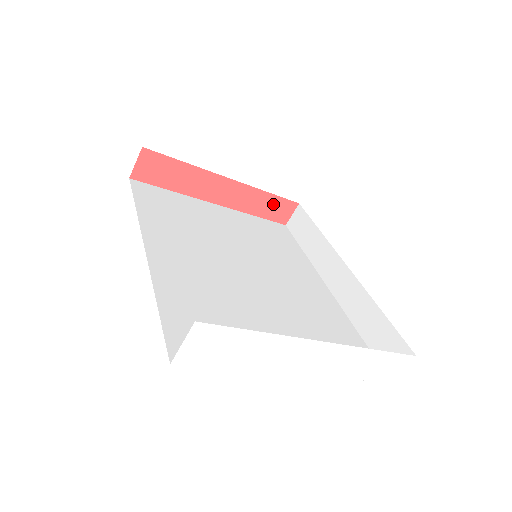
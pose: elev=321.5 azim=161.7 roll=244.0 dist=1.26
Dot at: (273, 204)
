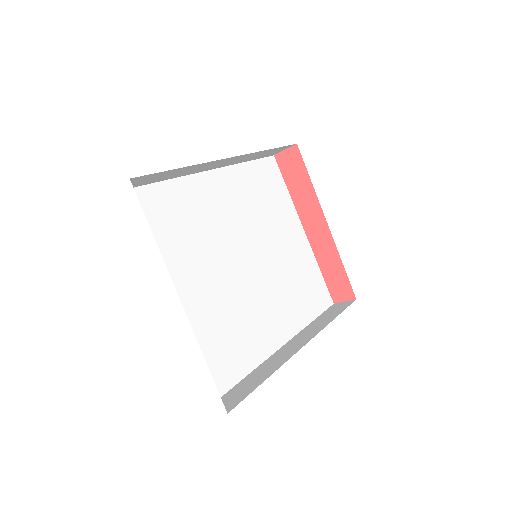
Dot at: (339, 277)
